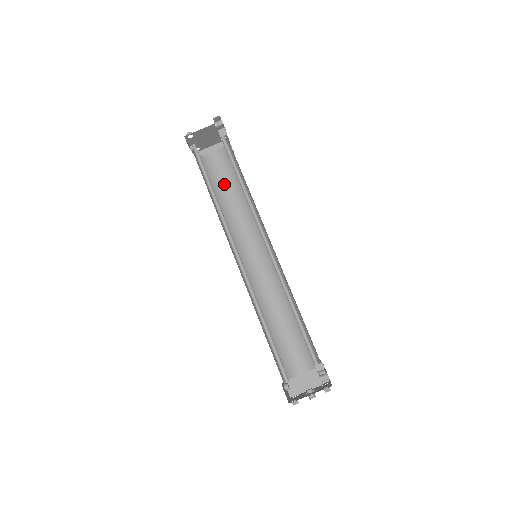
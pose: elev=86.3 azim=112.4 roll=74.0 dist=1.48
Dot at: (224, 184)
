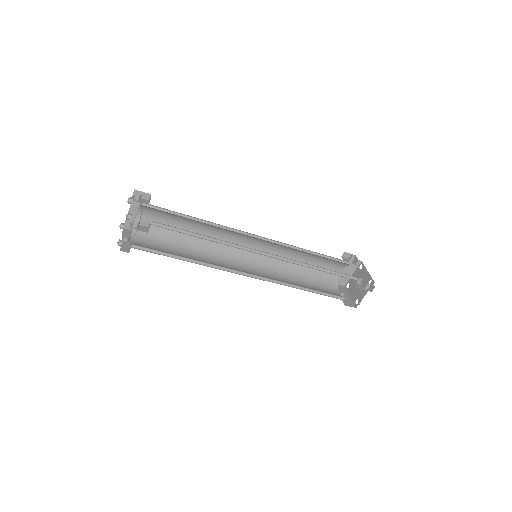
Dot at: occluded
